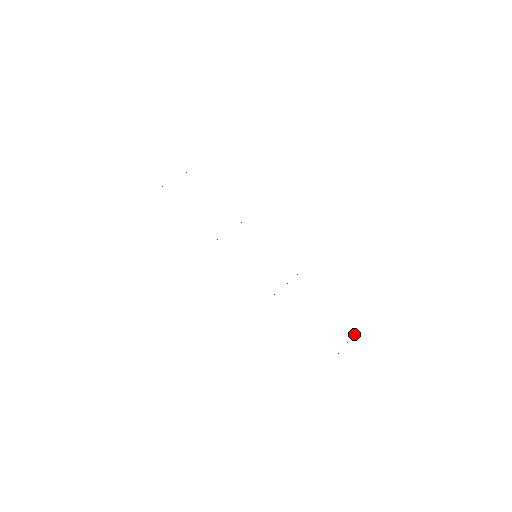
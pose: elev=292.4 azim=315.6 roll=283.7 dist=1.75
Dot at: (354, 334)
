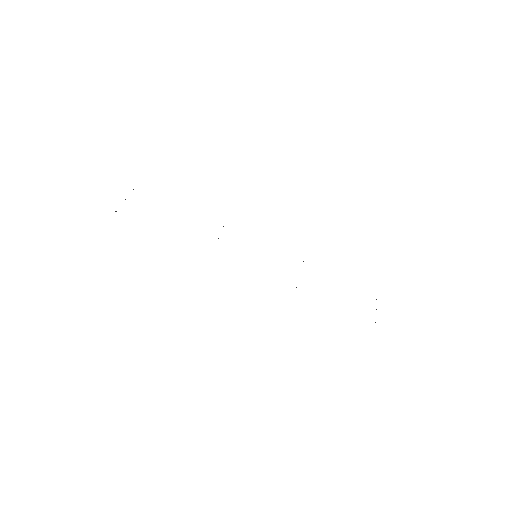
Dot at: occluded
